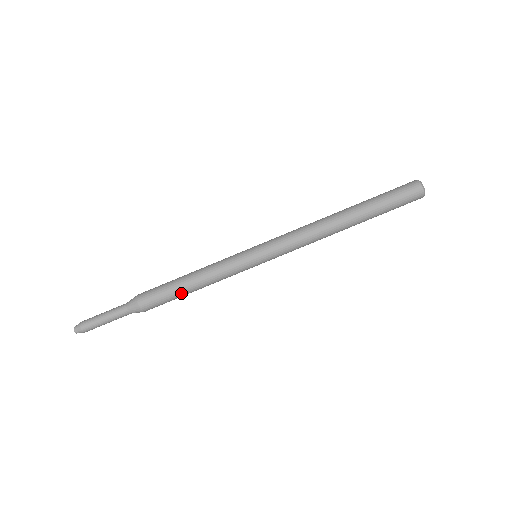
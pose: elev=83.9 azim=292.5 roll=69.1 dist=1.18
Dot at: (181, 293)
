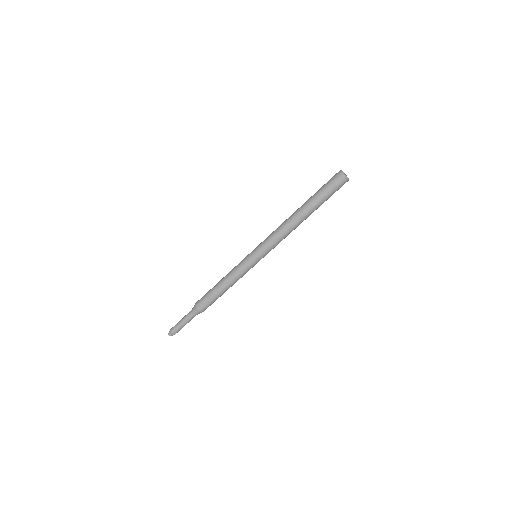
Dot at: (222, 294)
